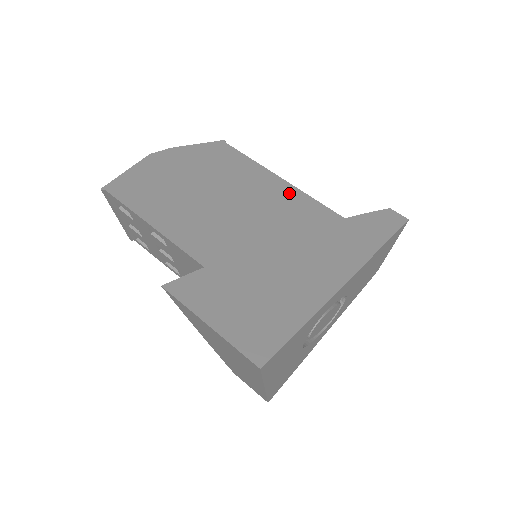
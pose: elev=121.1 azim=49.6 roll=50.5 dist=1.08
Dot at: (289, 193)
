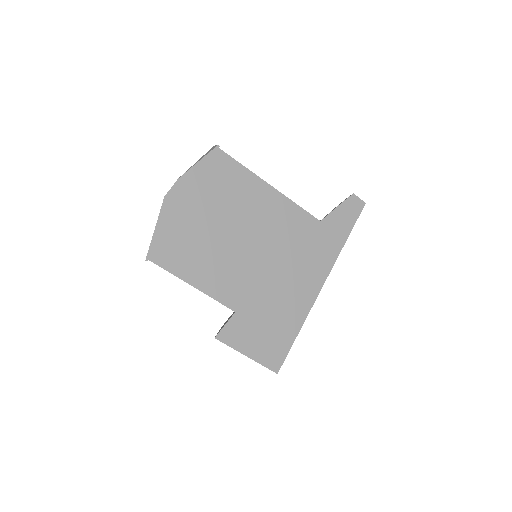
Dot at: (279, 206)
